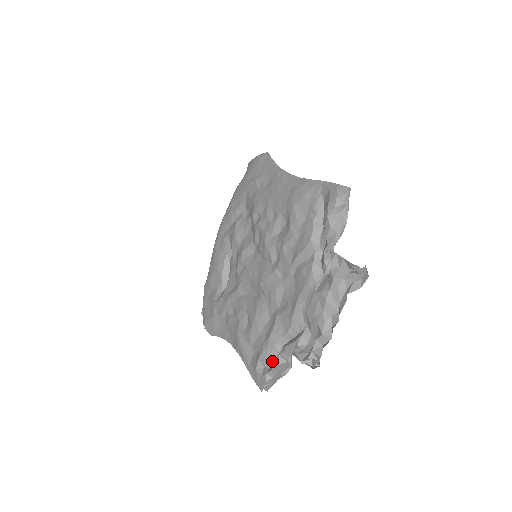
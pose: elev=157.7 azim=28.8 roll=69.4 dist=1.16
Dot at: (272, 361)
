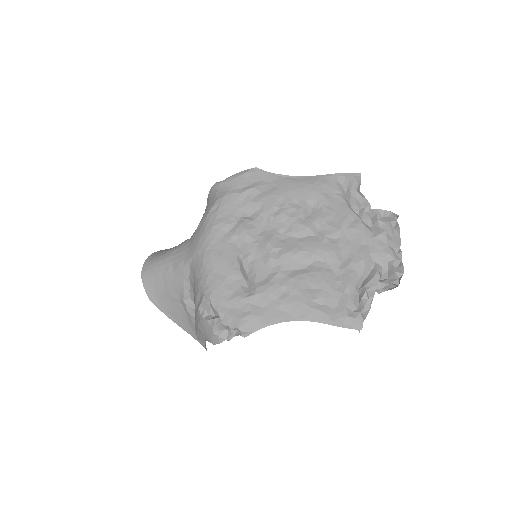
Dot at: (357, 303)
